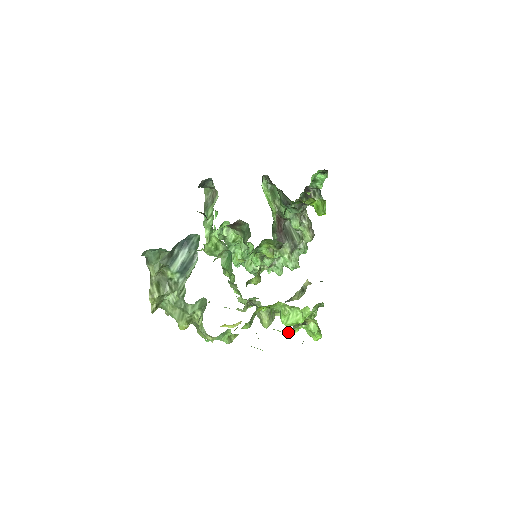
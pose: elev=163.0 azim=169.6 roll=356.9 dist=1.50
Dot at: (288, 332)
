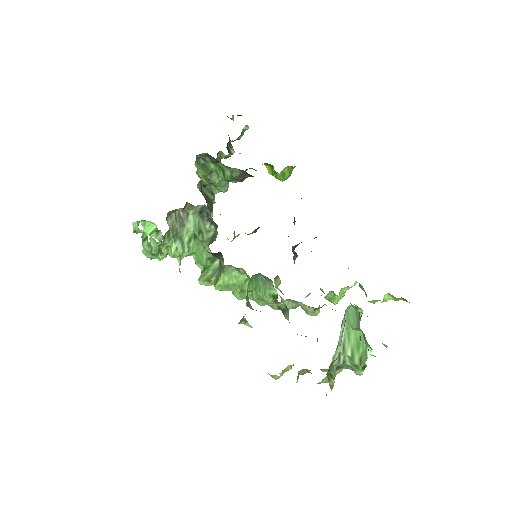
Dot at: occluded
